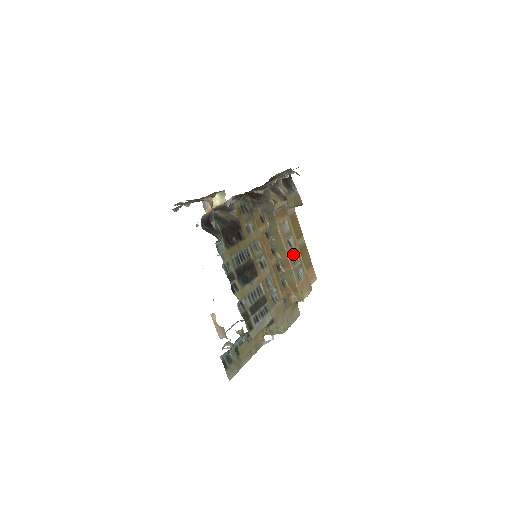
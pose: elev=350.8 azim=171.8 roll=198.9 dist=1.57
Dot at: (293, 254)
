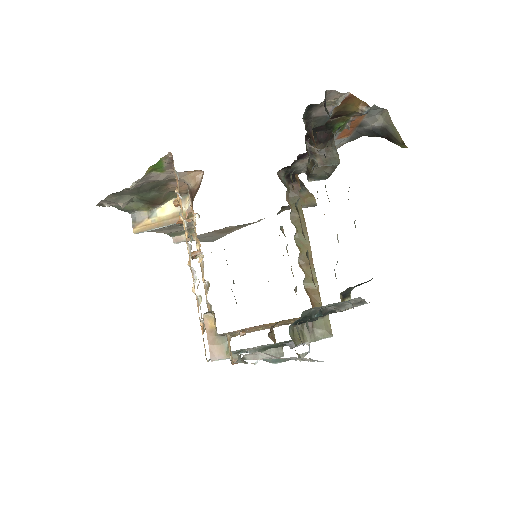
Dot at: occluded
